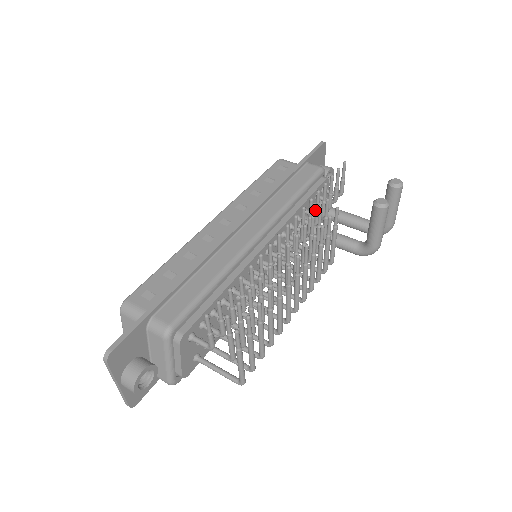
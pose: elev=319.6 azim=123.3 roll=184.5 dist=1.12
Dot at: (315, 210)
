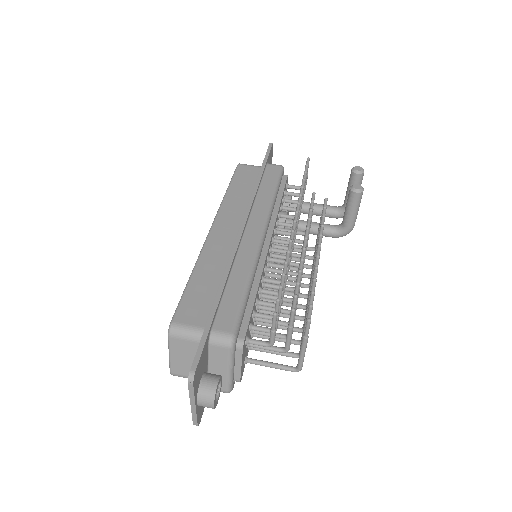
Dot at: occluded
